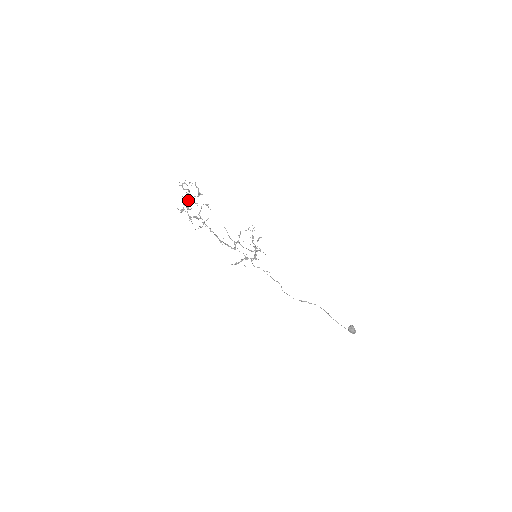
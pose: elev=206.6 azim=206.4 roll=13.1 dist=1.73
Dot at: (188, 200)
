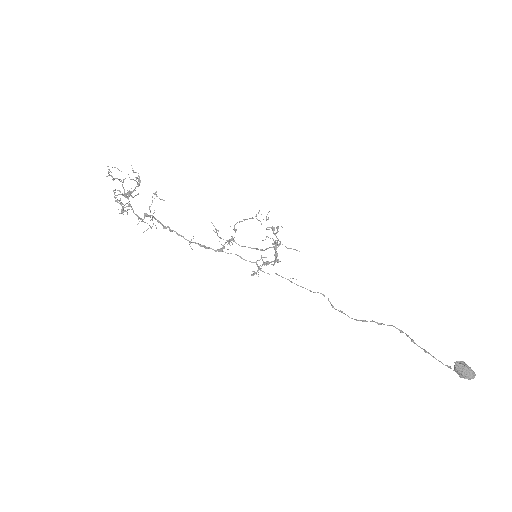
Dot at: (126, 193)
